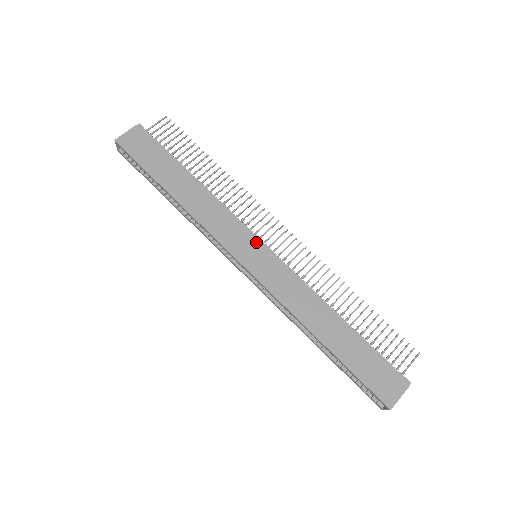
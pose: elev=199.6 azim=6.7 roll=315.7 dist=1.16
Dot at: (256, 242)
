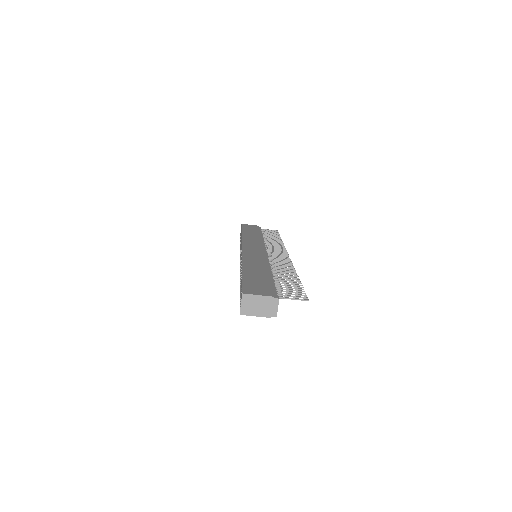
Dot at: (262, 248)
